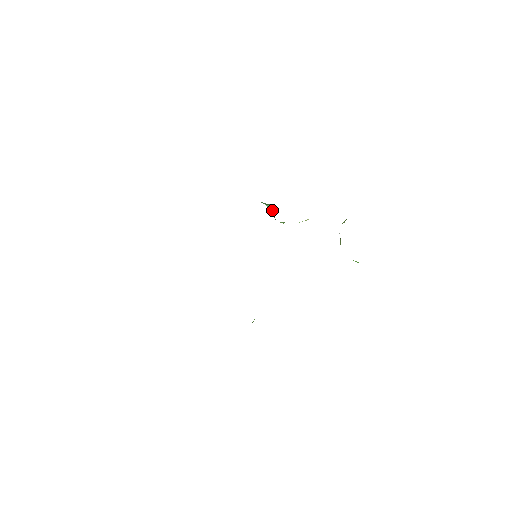
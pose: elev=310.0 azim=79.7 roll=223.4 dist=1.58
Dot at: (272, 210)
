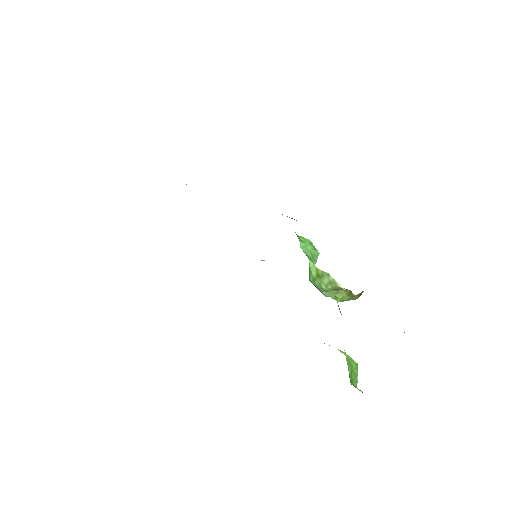
Dot at: occluded
